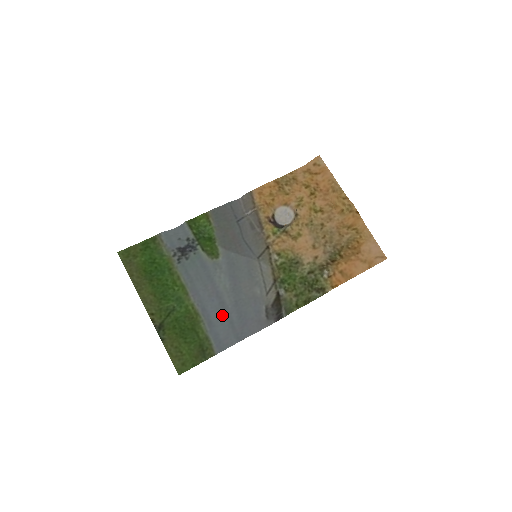
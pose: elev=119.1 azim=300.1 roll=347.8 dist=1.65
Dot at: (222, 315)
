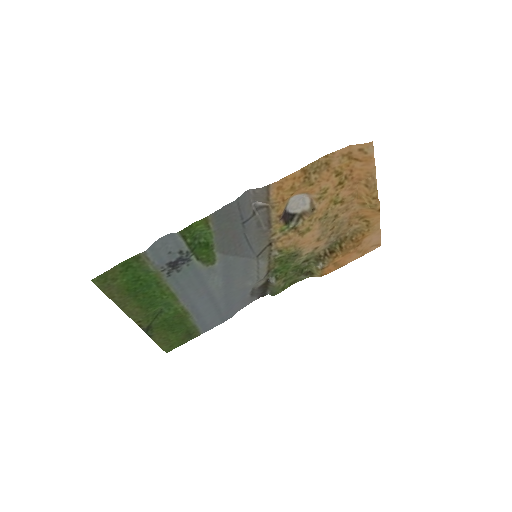
Dot at: (210, 307)
